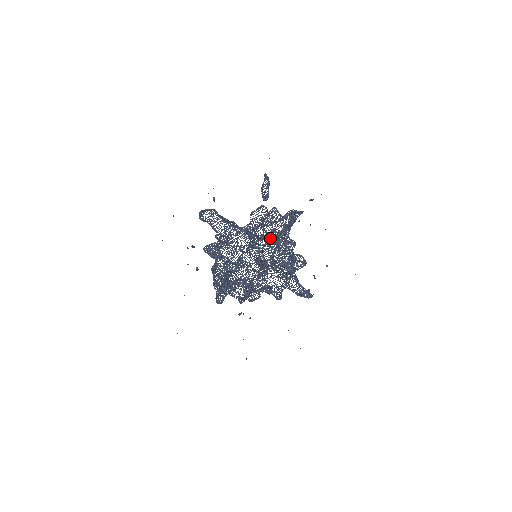
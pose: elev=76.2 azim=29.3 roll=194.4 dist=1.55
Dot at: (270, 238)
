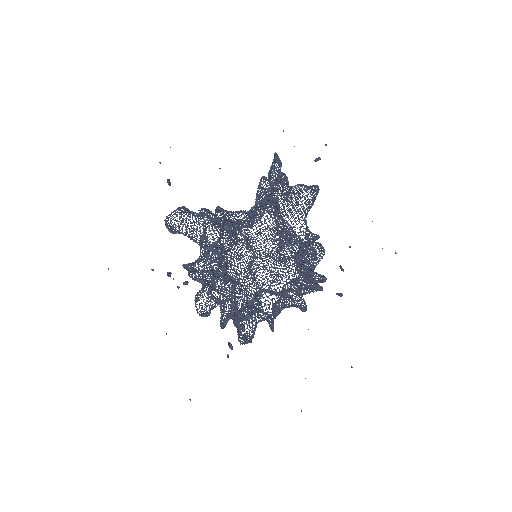
Dot at: (301, 252)
